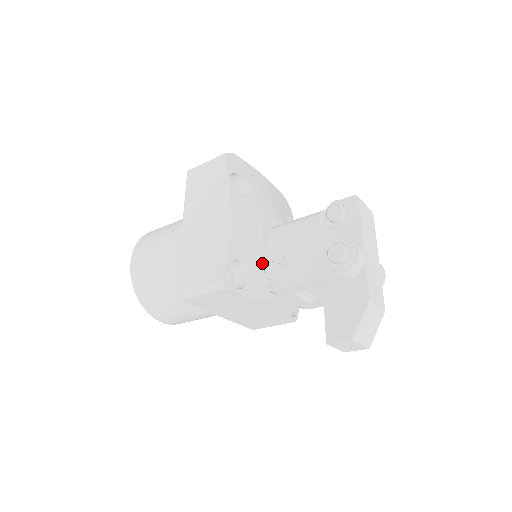
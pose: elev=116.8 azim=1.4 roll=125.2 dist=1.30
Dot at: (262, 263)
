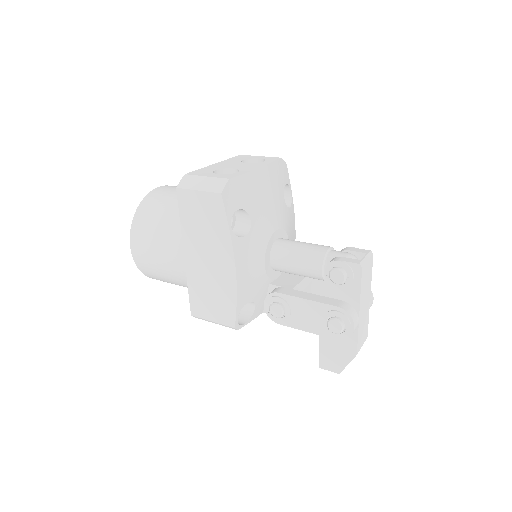
Dot at: (265, 288)
